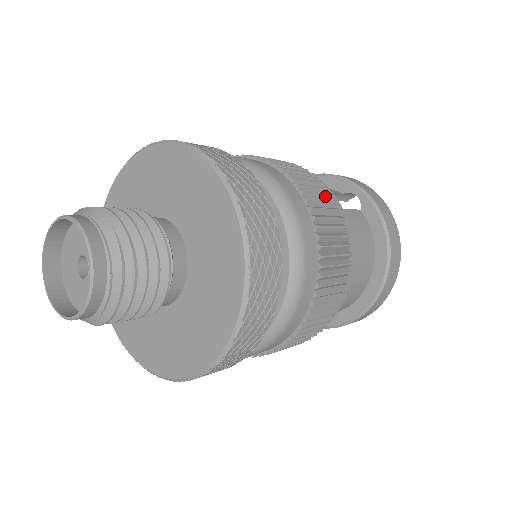
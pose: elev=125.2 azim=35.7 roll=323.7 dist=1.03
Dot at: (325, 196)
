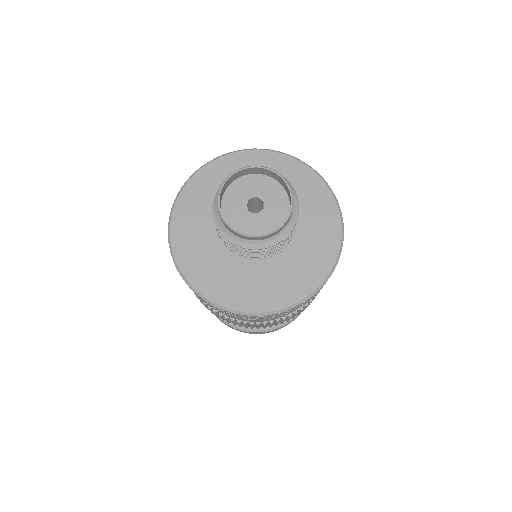
Dot at: occluded
